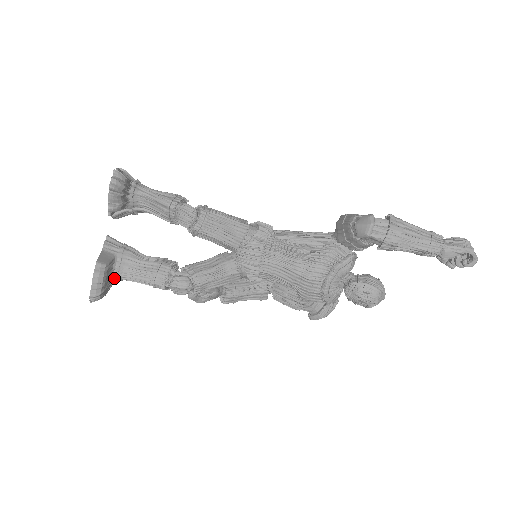
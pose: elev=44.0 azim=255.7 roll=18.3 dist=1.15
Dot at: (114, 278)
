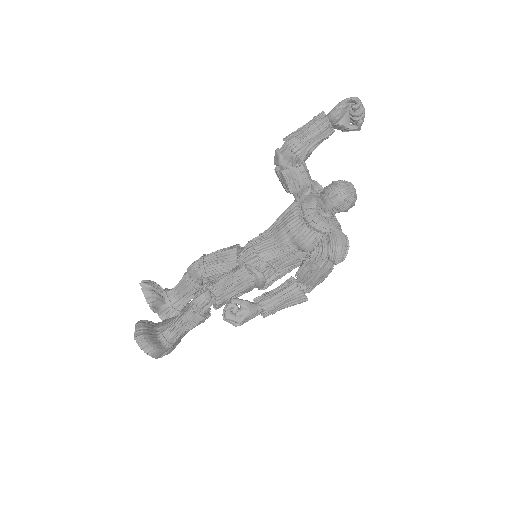
Dot at: (160, 333)
